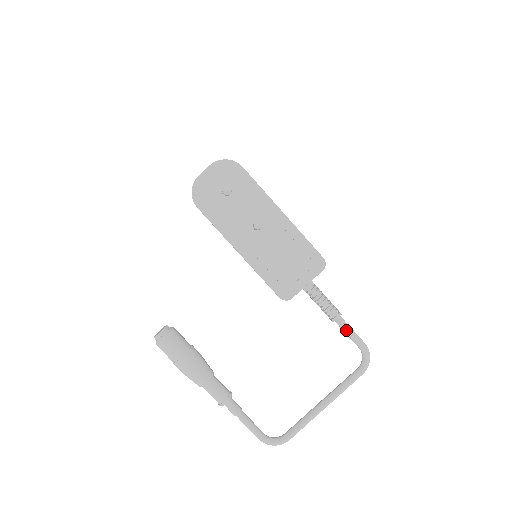
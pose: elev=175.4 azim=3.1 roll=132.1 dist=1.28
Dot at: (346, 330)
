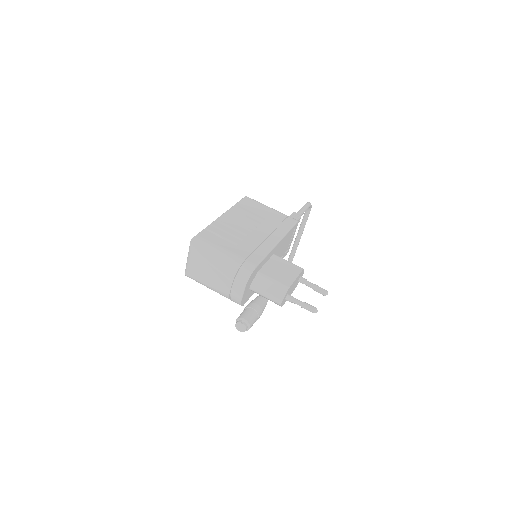
Dot at: occluded
